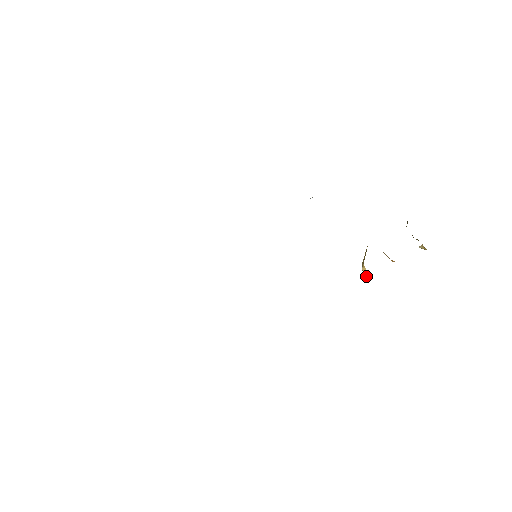
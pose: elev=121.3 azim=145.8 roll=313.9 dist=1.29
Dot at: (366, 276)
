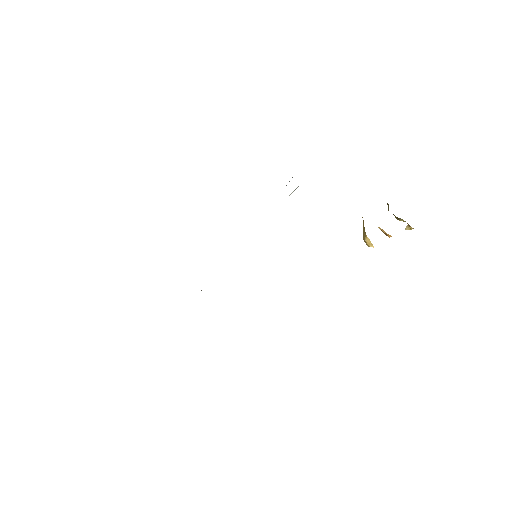
Dot at: occluded
